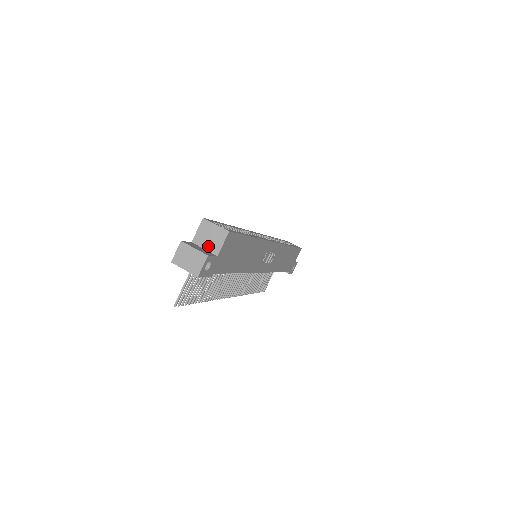
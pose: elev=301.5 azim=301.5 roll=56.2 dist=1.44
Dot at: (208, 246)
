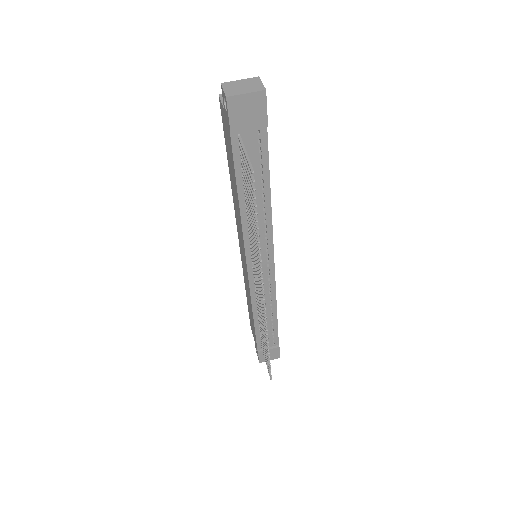
Dot at: occluded
